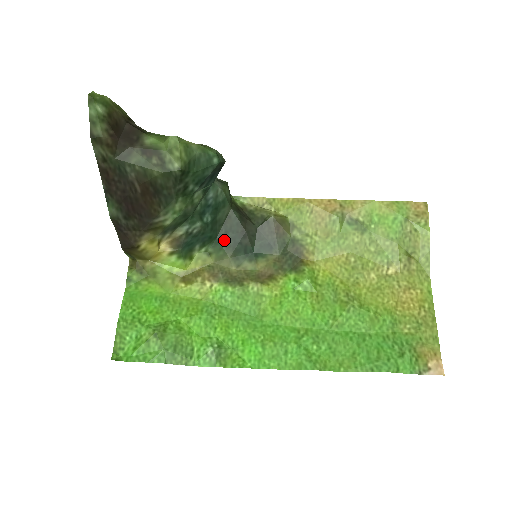
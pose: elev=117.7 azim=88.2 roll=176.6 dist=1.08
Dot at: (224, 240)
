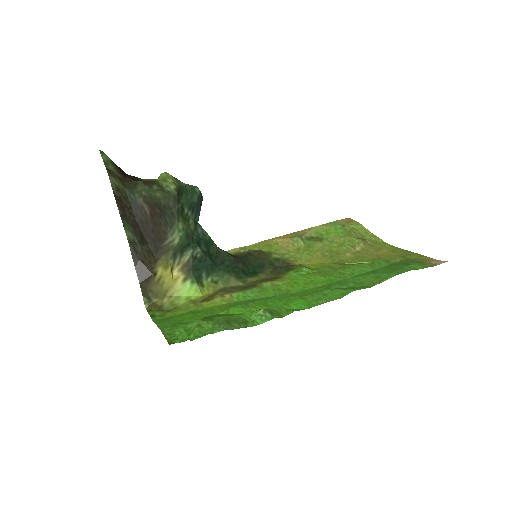
Dot at: (223, 268)
